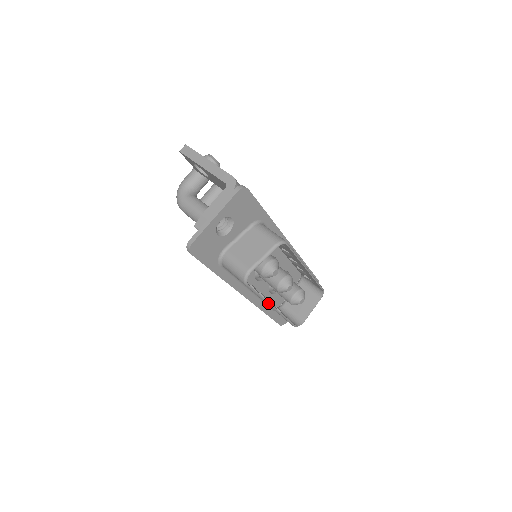
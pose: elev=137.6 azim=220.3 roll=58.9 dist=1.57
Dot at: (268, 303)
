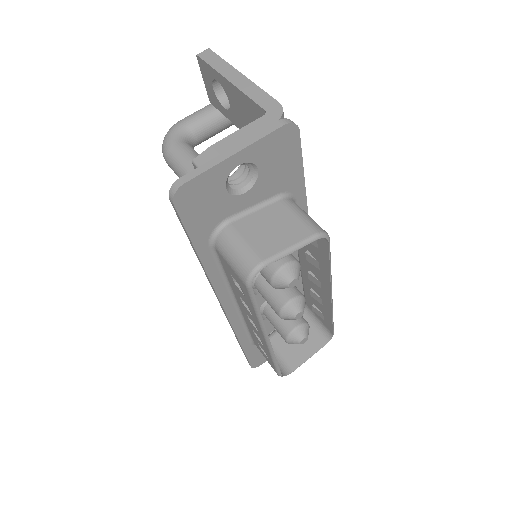
Dot at: (264, 329)
